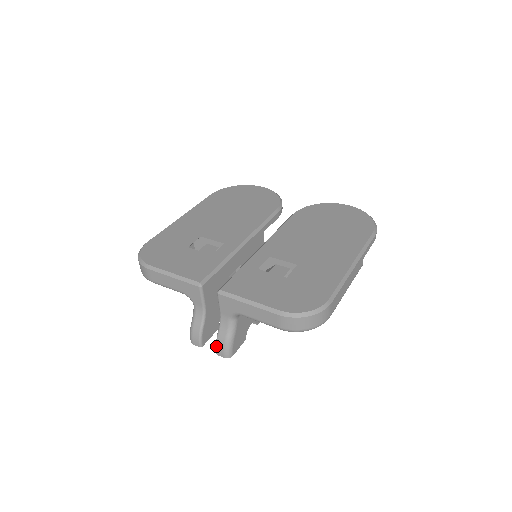
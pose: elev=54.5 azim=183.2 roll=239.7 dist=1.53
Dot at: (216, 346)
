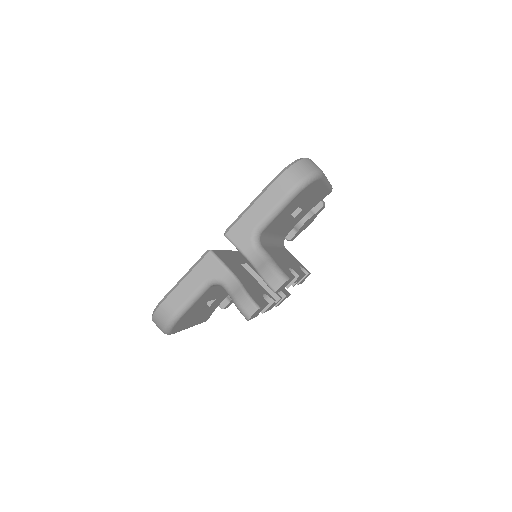
Dot at: (267, 283)
